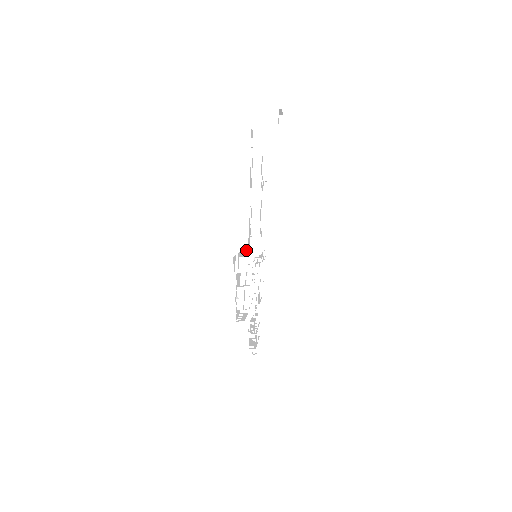
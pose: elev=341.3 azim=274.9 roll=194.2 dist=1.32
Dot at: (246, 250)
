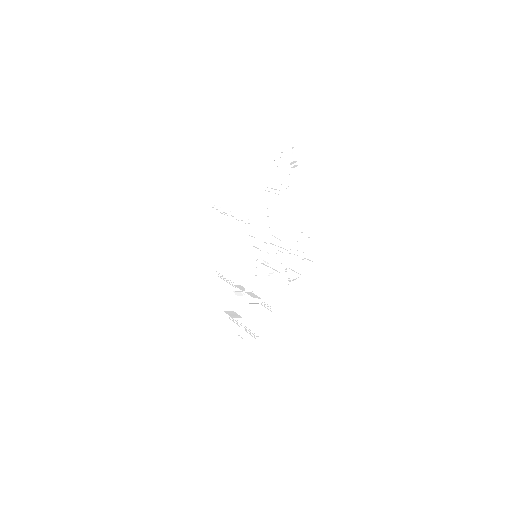
Dot at: (265, 190)
